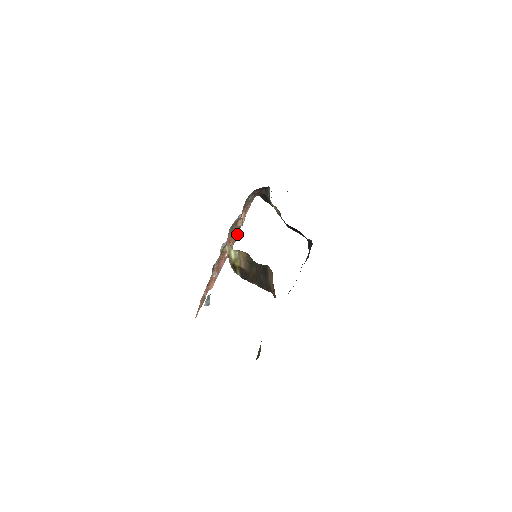
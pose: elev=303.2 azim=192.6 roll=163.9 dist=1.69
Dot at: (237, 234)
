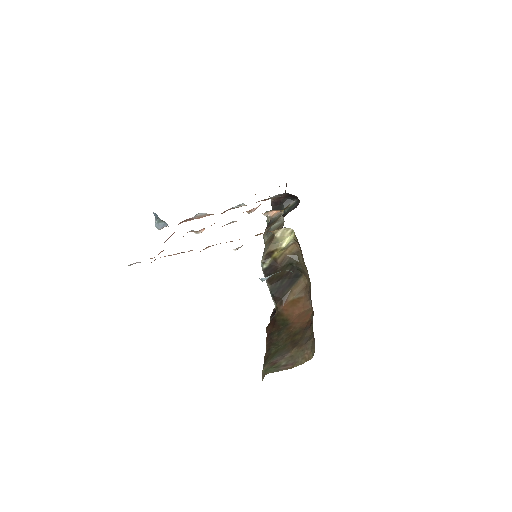
Dot at: (198, 217)
